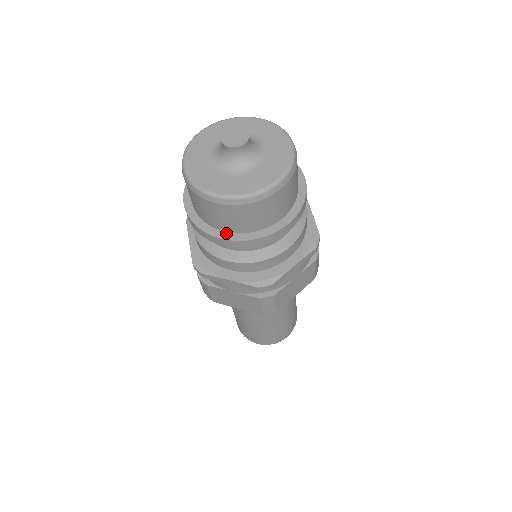
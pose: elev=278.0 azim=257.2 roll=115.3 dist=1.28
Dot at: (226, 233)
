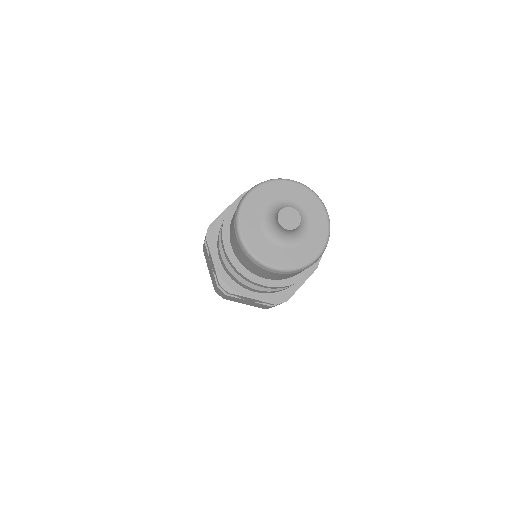
Dot at: (265, 280)
